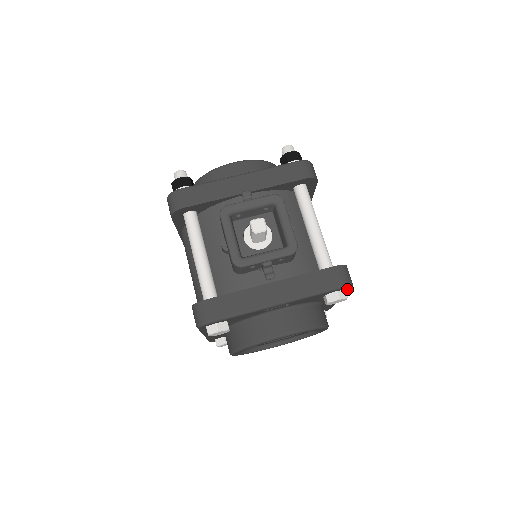
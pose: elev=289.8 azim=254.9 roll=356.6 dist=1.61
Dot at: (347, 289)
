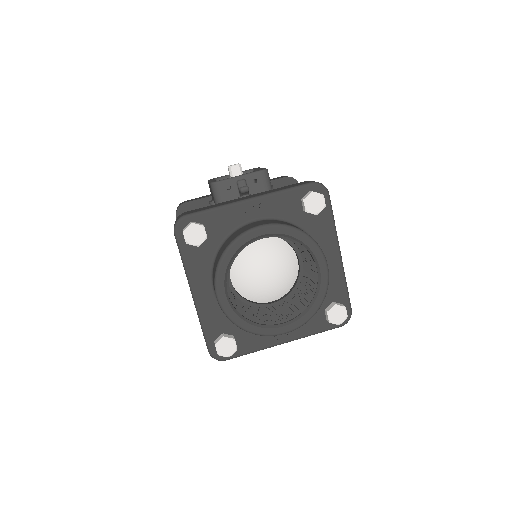
Dot at: (324, 196)
